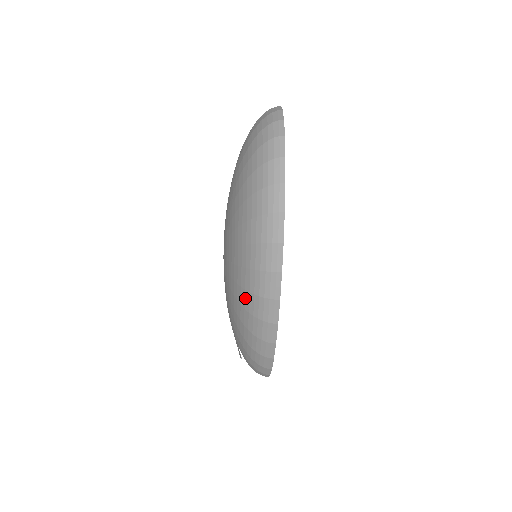
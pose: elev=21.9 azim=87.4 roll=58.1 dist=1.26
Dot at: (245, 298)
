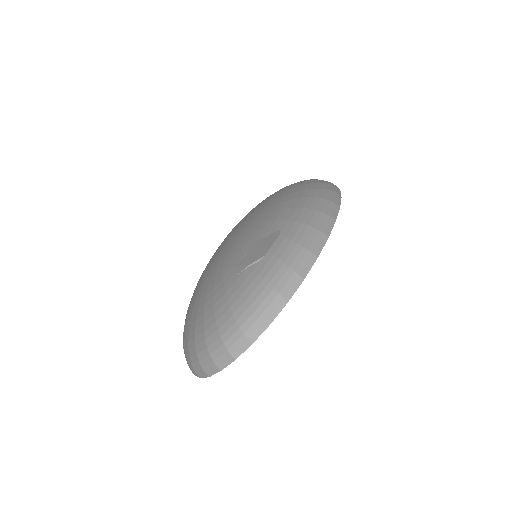
Dot at: (305, 186)
